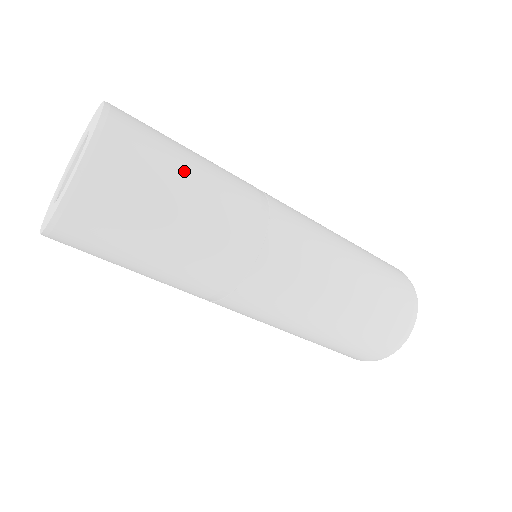
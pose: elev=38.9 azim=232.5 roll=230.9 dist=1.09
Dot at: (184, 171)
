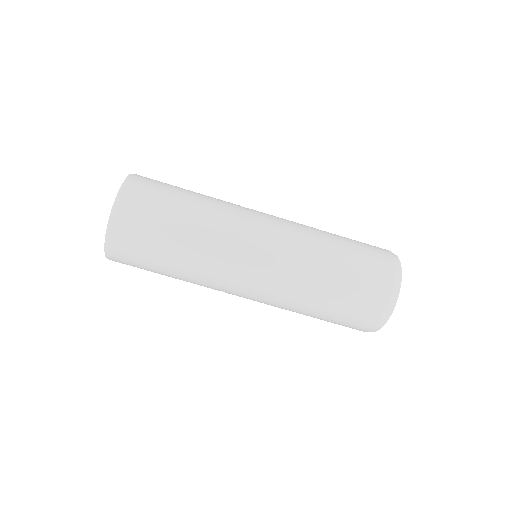
Dot at: occluded
